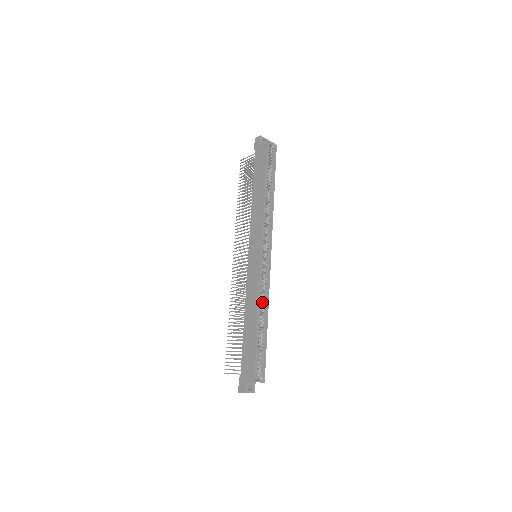
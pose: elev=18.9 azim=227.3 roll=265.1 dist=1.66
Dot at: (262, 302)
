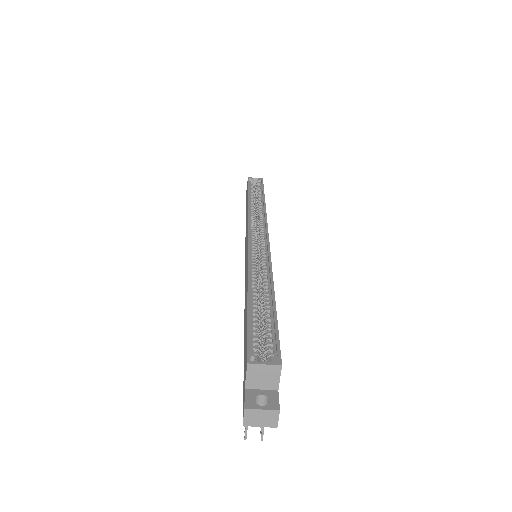
Dot at: occluded
